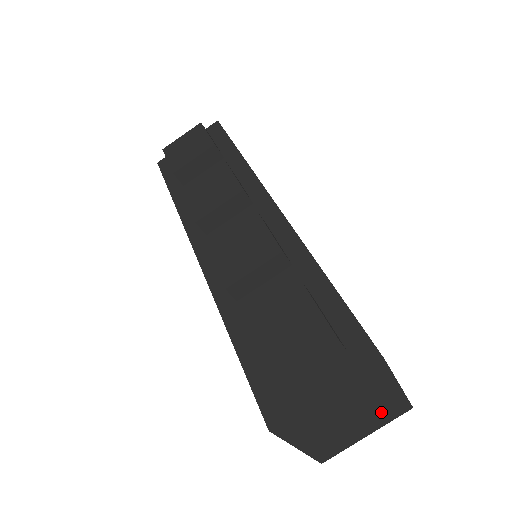
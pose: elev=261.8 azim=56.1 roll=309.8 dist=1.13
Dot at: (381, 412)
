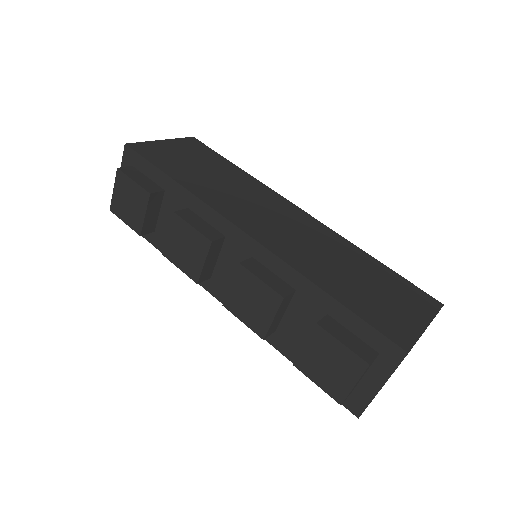
Dot at: occluded
